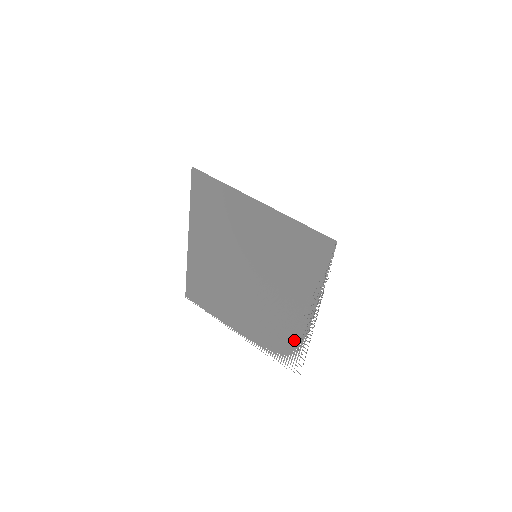
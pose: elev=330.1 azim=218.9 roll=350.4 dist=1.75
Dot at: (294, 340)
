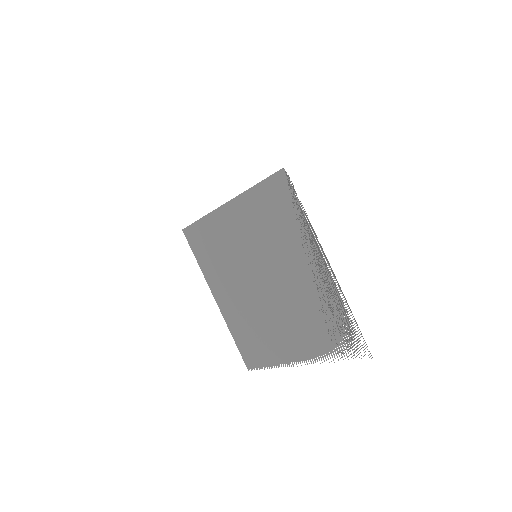
Dot at: (335, 312)
